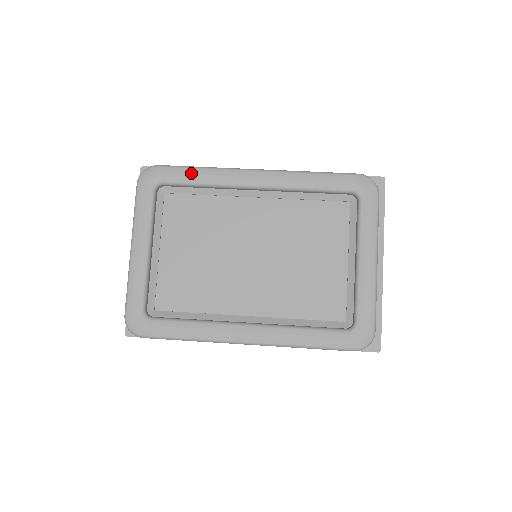
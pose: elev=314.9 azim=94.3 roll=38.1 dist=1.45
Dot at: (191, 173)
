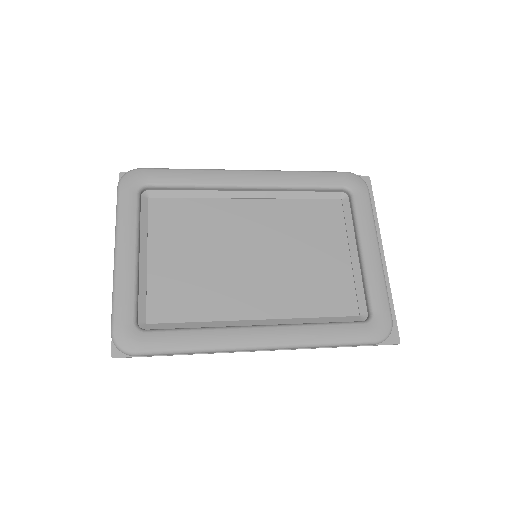
Dot at: (179, 174)
